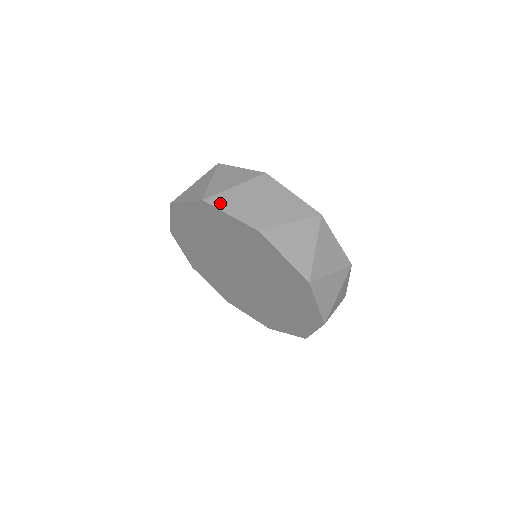
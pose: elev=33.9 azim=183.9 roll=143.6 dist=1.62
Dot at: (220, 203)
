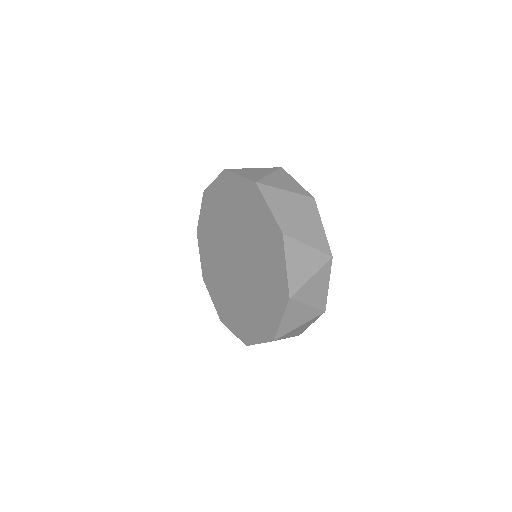
Dot at: (237, 171)
